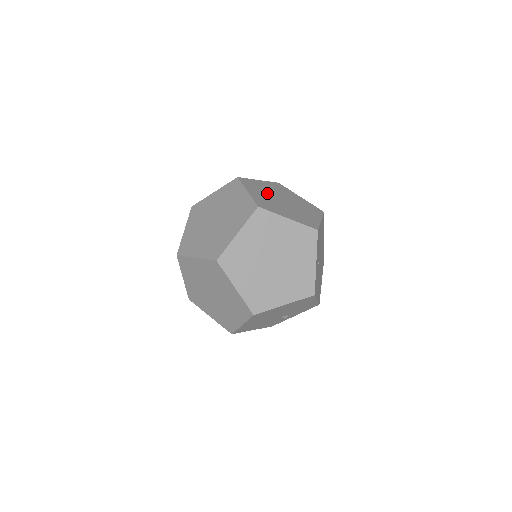
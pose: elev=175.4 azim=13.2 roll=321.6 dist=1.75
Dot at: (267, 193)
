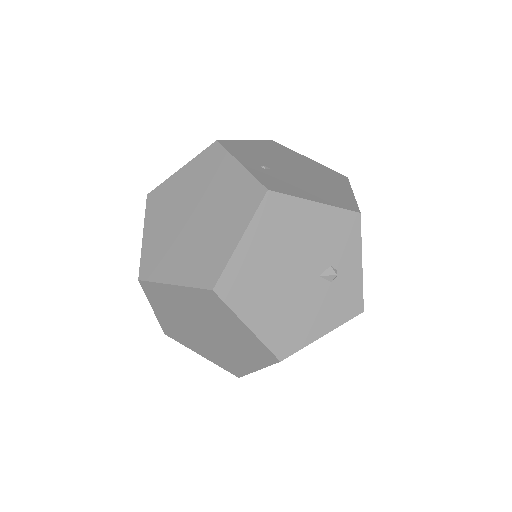
Dot at: occluded
